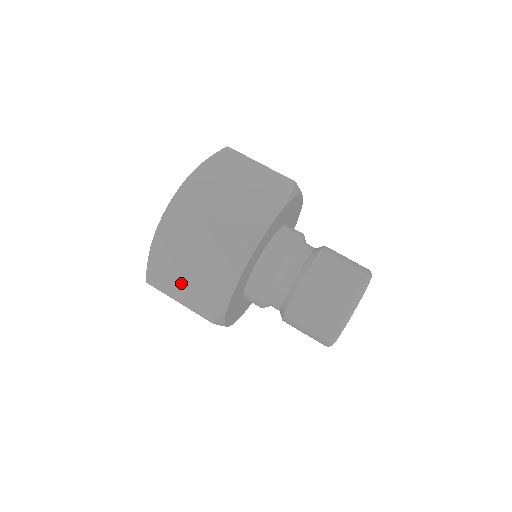
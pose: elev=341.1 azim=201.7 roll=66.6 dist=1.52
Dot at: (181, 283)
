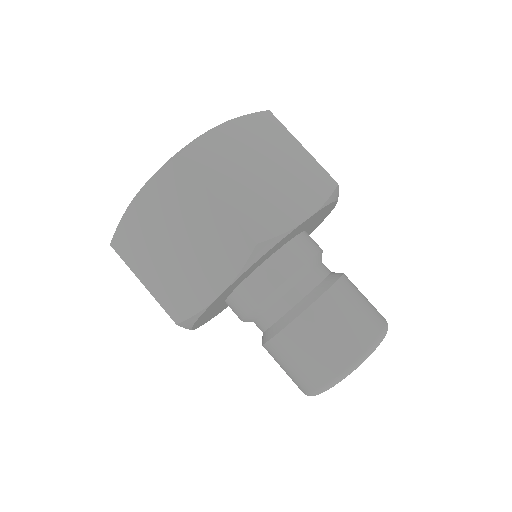
Dot at: (154, 262)
